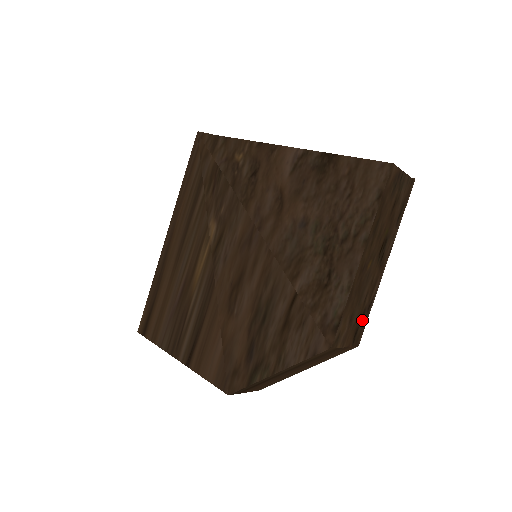
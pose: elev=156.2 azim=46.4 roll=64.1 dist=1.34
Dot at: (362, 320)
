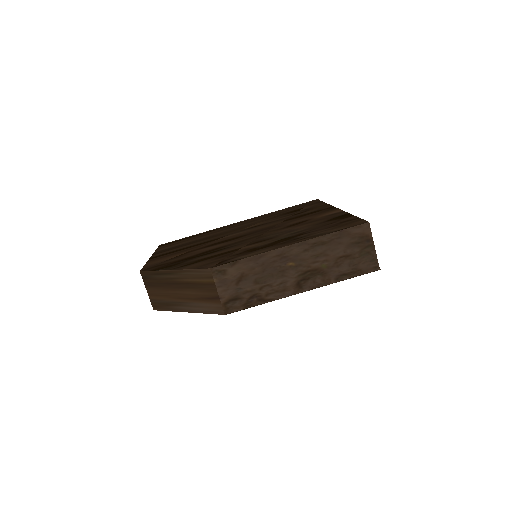
Dot at: (248, 299)
